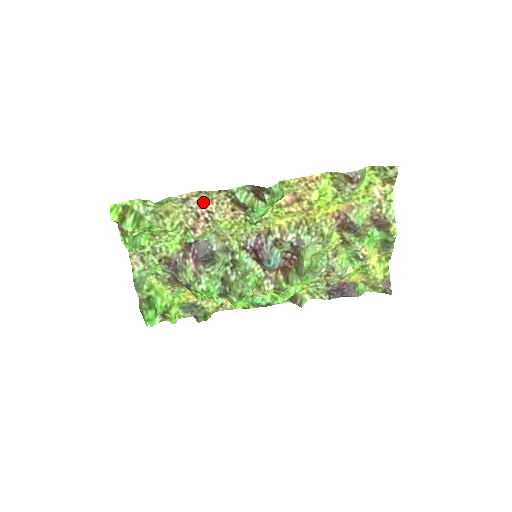
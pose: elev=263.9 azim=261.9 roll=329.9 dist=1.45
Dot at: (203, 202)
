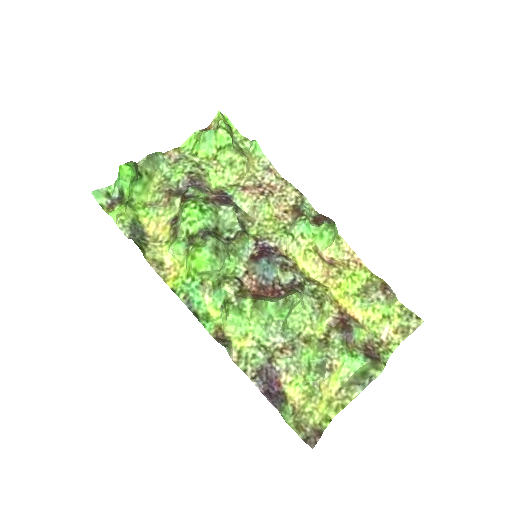
Dot at: (274, 186)
